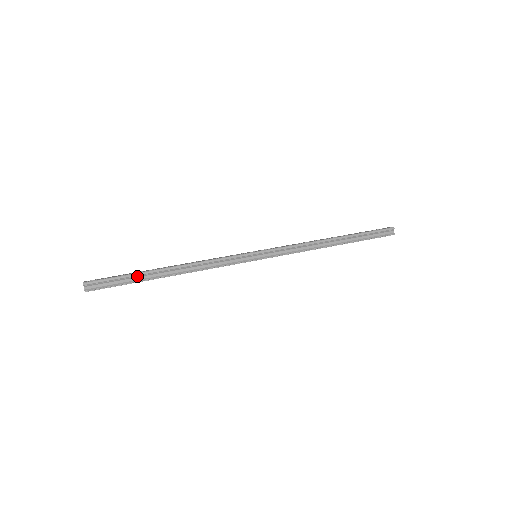
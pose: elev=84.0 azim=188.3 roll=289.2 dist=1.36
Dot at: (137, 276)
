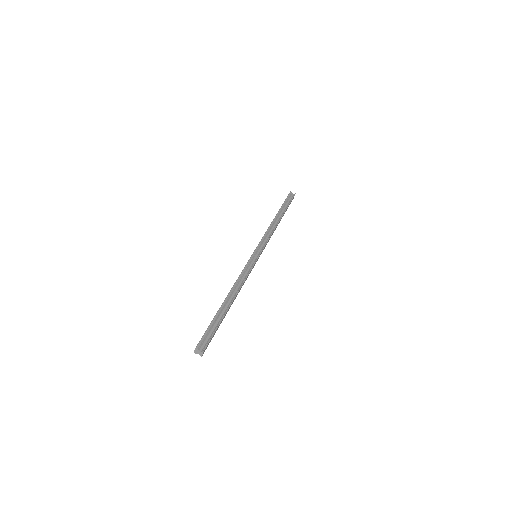
Dot at: (217, 317)
